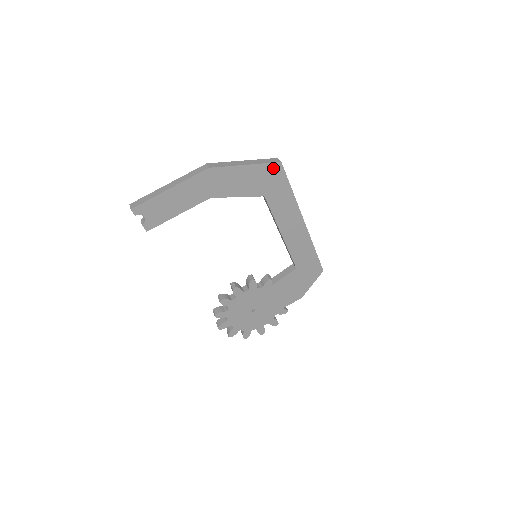
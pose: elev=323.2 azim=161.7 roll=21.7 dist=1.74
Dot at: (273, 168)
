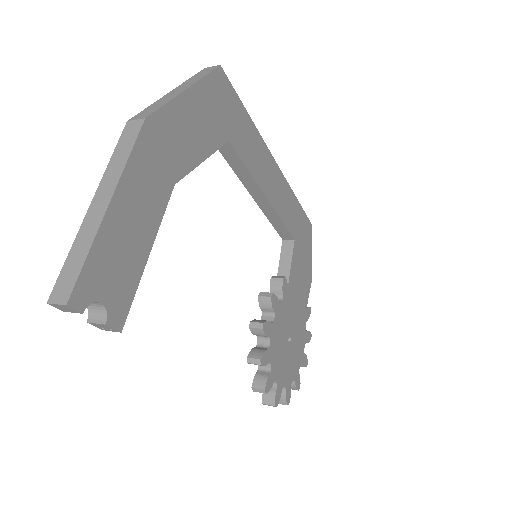
Dot at: (216, 81)
